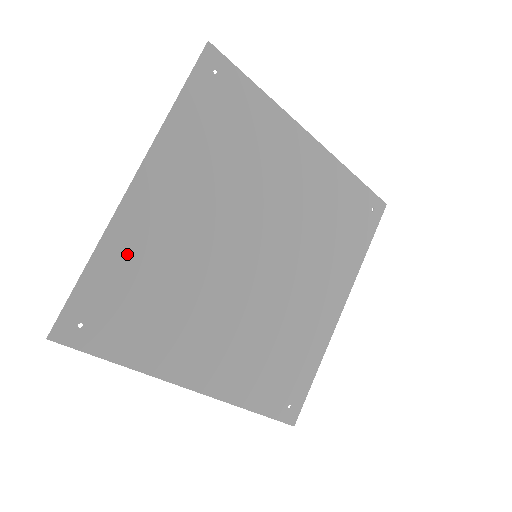
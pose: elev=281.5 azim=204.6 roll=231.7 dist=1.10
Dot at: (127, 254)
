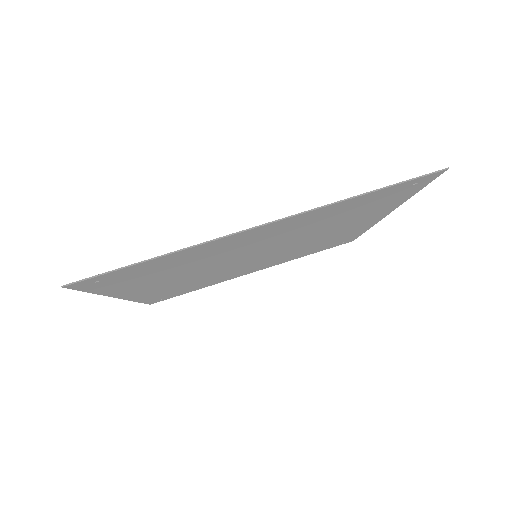
Dot at: (188, 255)
